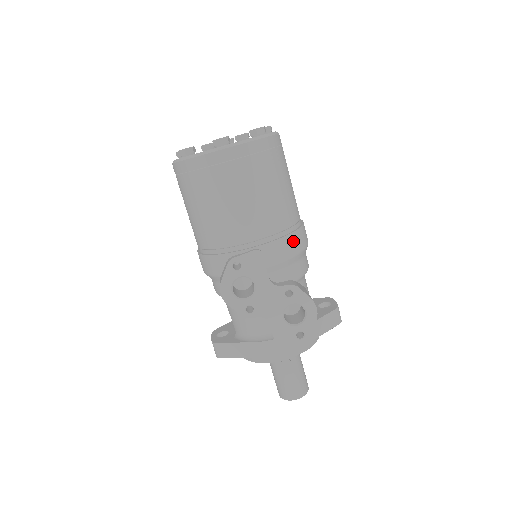
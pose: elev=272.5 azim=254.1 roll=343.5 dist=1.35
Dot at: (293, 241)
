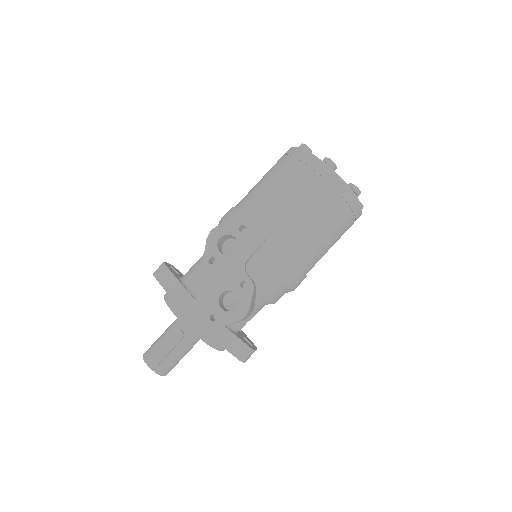
Dot at: (288, 266)
